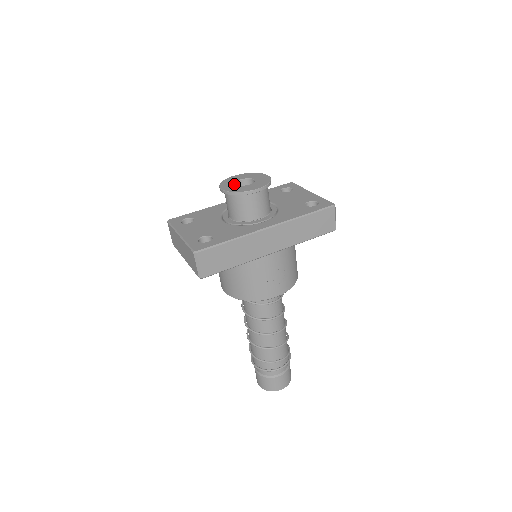
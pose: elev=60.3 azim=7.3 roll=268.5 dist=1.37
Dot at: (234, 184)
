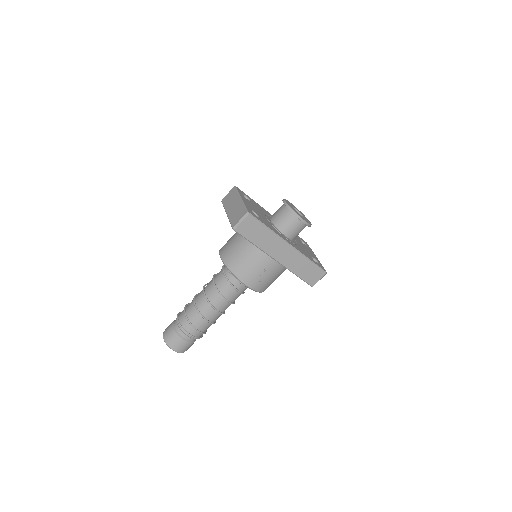
Dot at: (292, 206)
